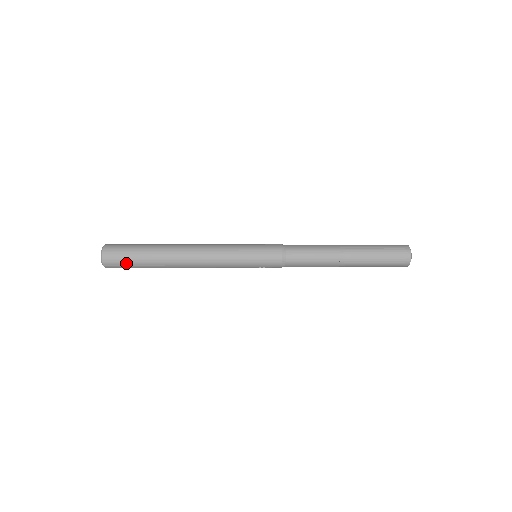
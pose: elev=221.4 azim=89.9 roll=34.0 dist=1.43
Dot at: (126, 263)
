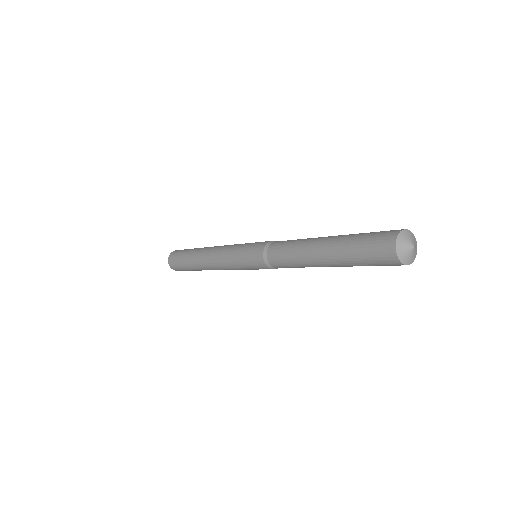
Dot at: occluded
